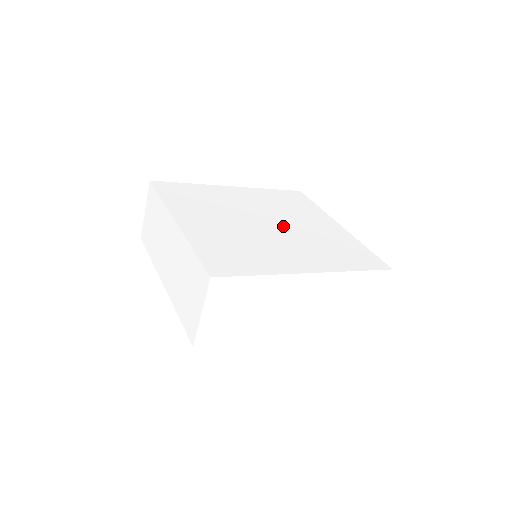
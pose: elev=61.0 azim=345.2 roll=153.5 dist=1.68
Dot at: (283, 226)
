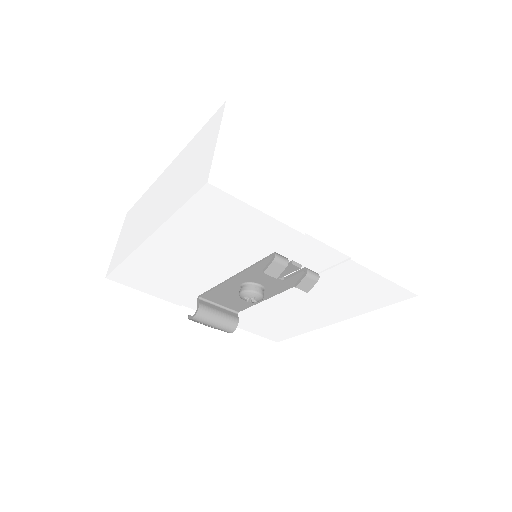
Dot at: occluded
